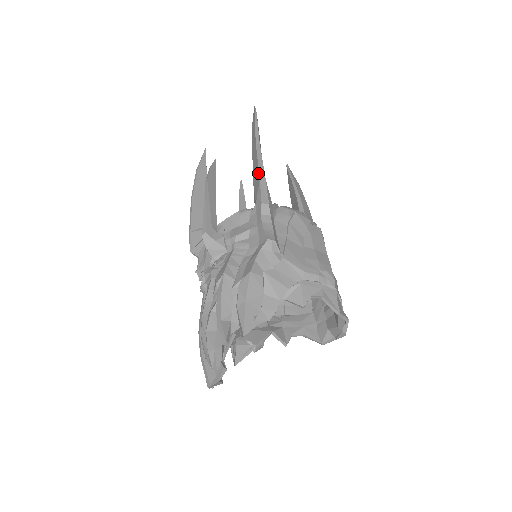
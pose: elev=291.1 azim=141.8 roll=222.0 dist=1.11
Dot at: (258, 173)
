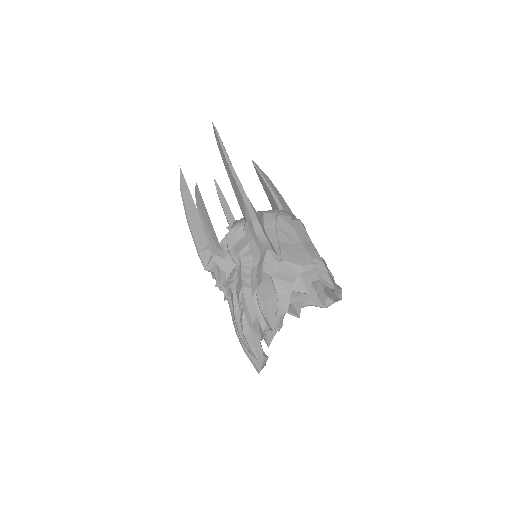
Dot at: (239, 192)
